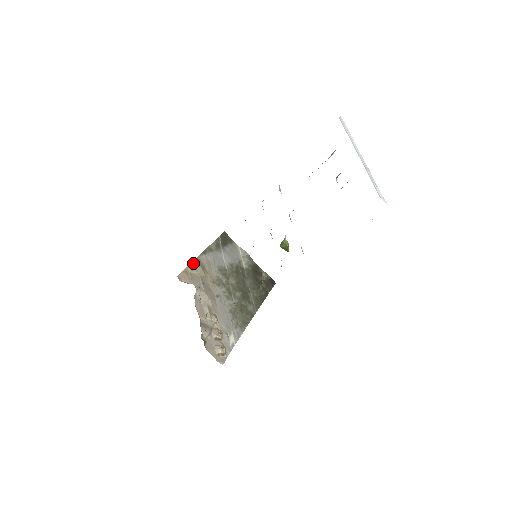
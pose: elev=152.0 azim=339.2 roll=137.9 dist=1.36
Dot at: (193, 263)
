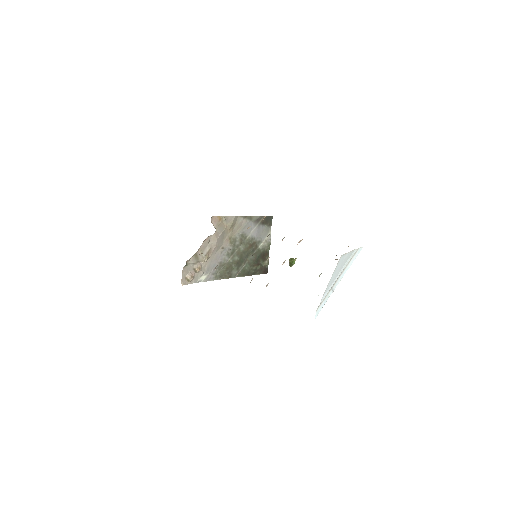
Dot at: (230, 217)
